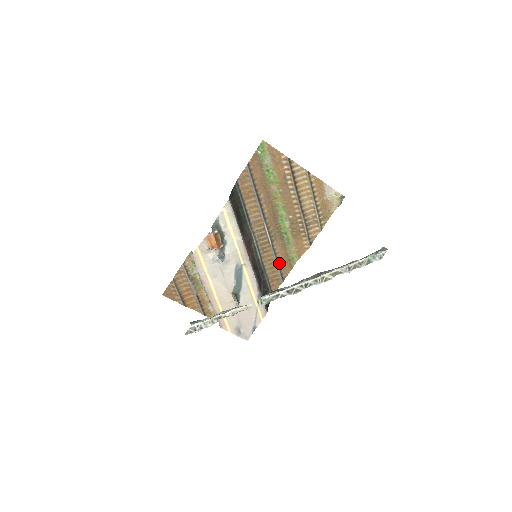
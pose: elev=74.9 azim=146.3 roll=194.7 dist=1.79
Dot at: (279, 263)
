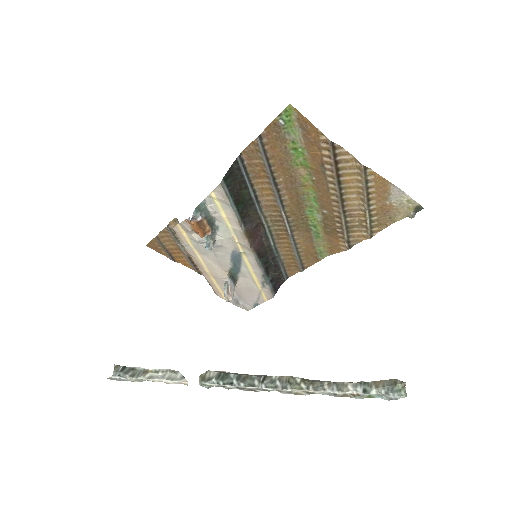
Dot at: (300, 253)
